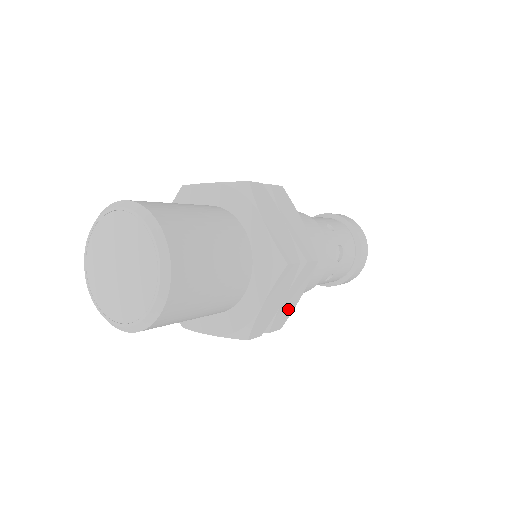
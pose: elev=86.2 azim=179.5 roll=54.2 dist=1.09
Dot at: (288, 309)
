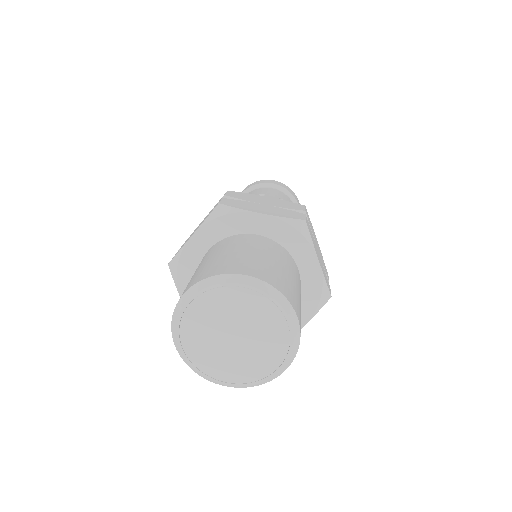
Dot at: (321, 256)
